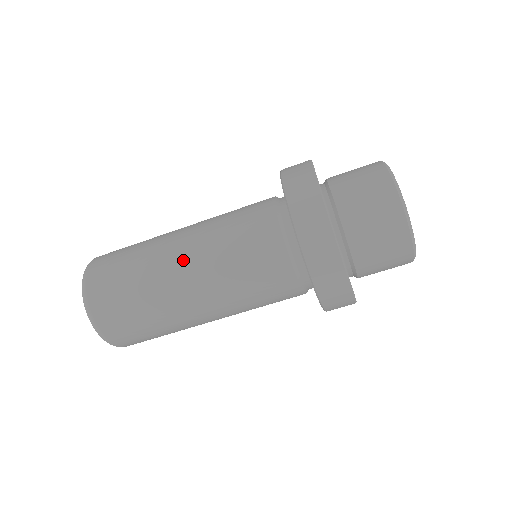
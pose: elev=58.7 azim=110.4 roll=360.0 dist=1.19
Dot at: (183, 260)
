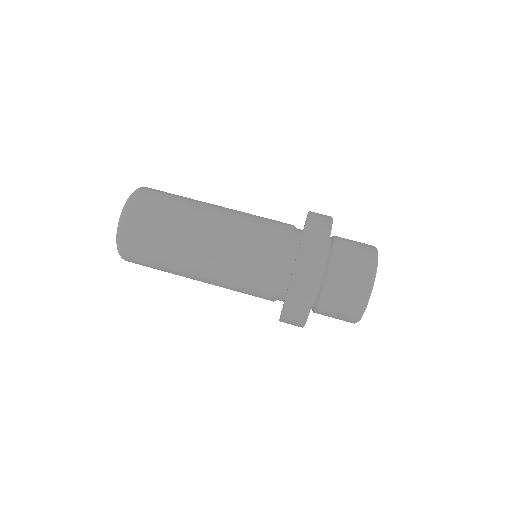
Dot at: occluded
